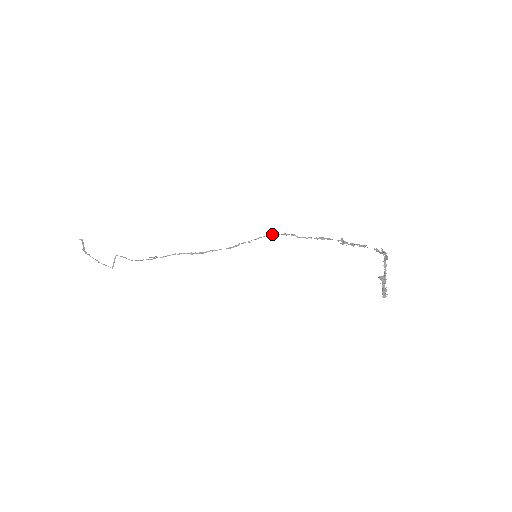
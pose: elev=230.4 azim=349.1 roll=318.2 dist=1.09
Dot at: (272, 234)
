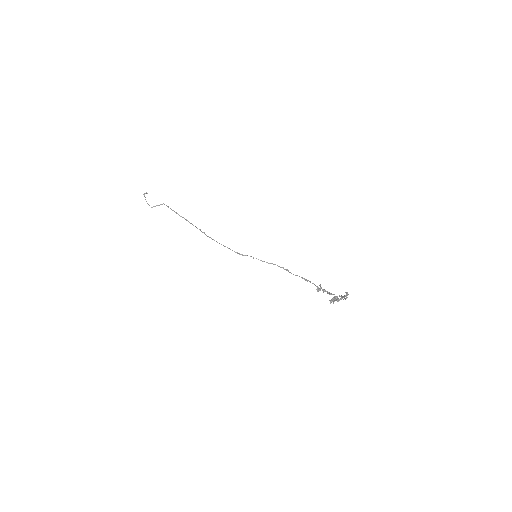
Dot at: (273, 264)
